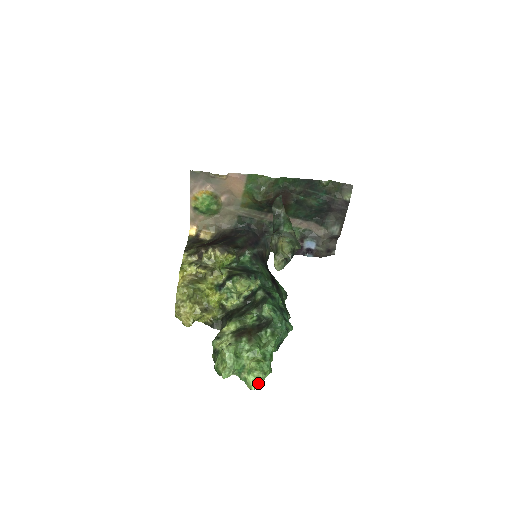
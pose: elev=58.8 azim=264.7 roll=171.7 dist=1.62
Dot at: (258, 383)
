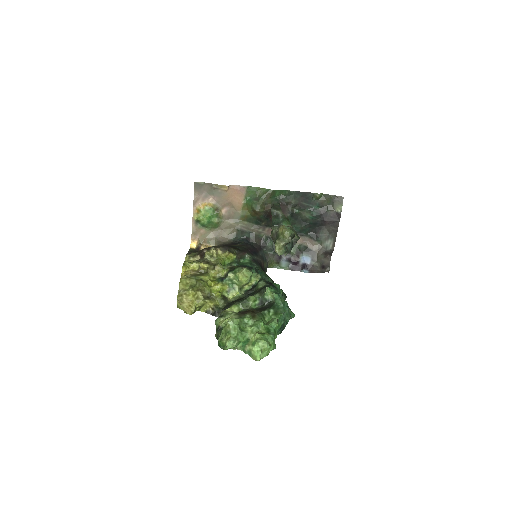
Dot at: (263, 355)
